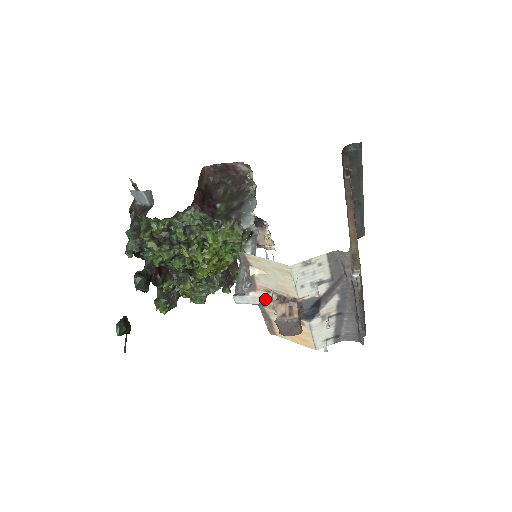
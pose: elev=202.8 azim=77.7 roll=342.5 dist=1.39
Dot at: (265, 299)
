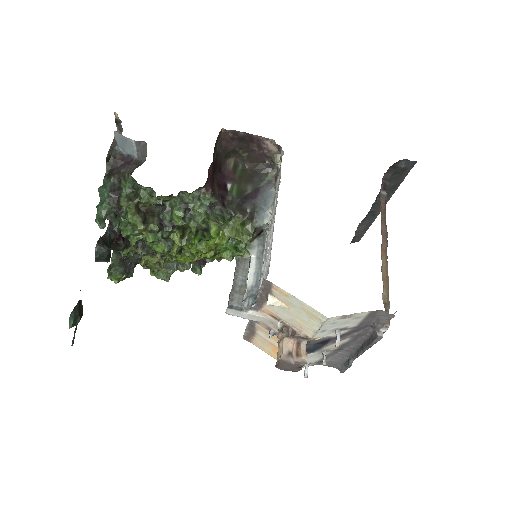
Dot at: (264, 319)
